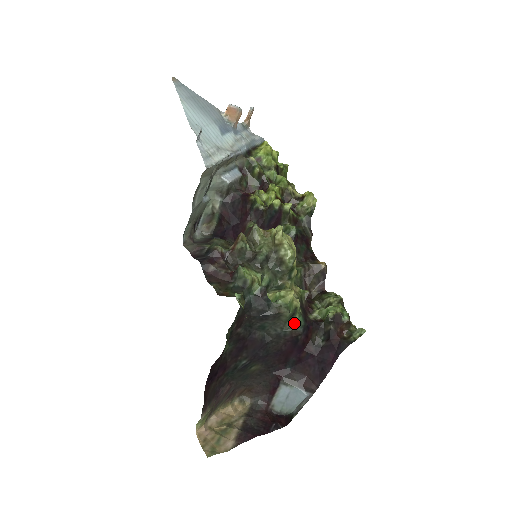
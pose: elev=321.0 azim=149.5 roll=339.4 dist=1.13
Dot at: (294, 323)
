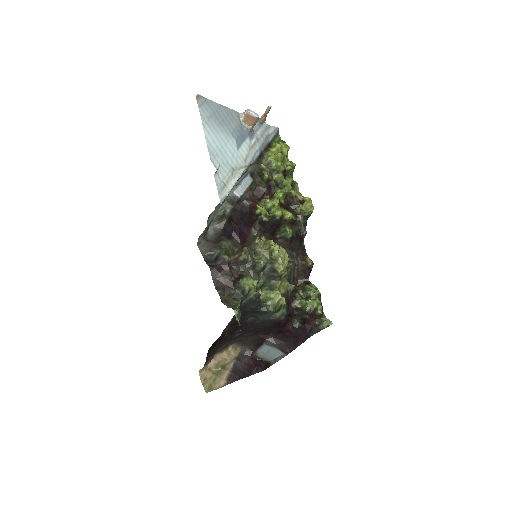
Dot at: (278, 314)
